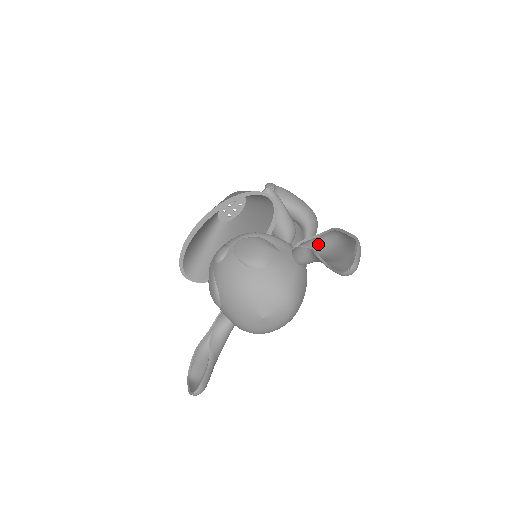
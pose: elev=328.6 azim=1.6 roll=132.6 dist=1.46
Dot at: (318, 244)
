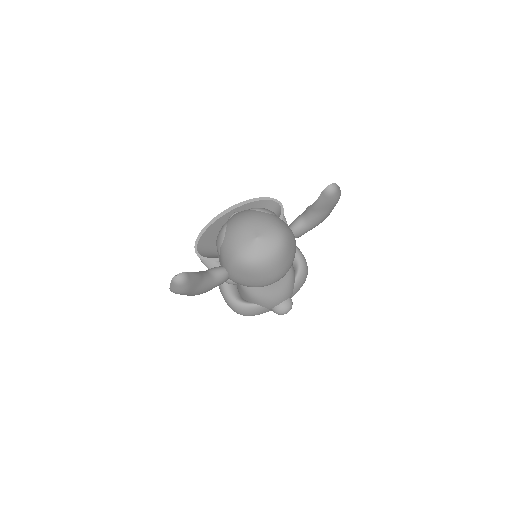
Dot at: occluded
